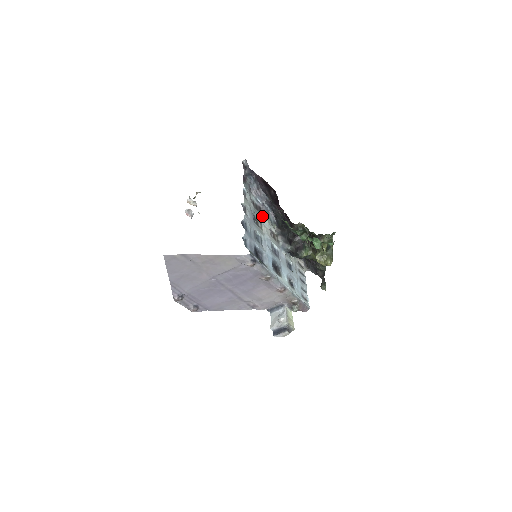
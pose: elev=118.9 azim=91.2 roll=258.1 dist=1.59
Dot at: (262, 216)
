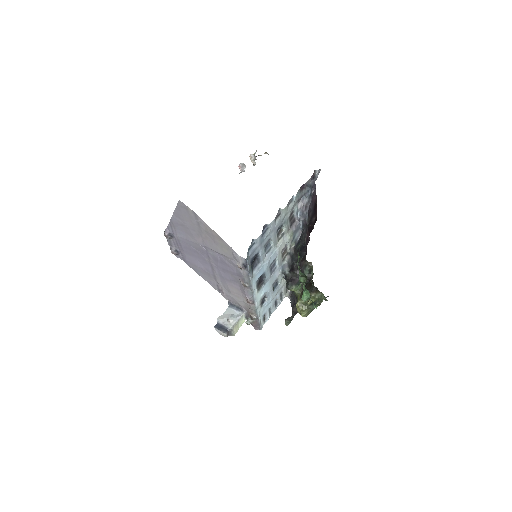
Dot at: (289, 229)
